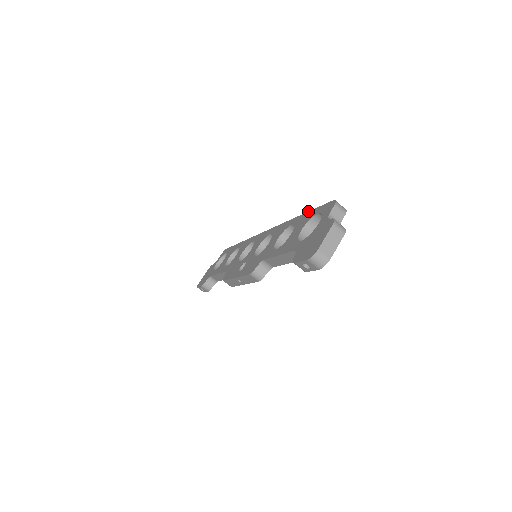
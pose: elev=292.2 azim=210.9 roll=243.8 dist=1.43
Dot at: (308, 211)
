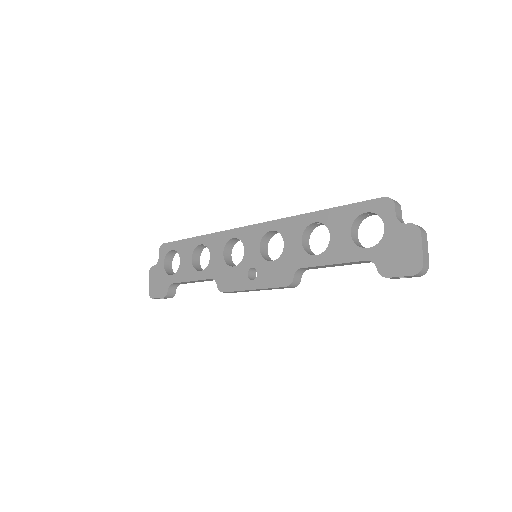
Dot at: occluded
